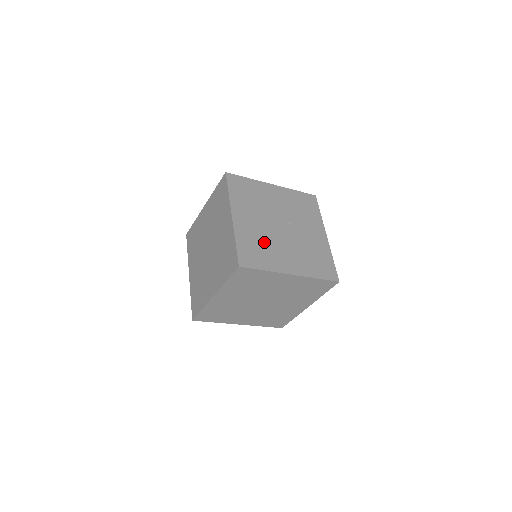
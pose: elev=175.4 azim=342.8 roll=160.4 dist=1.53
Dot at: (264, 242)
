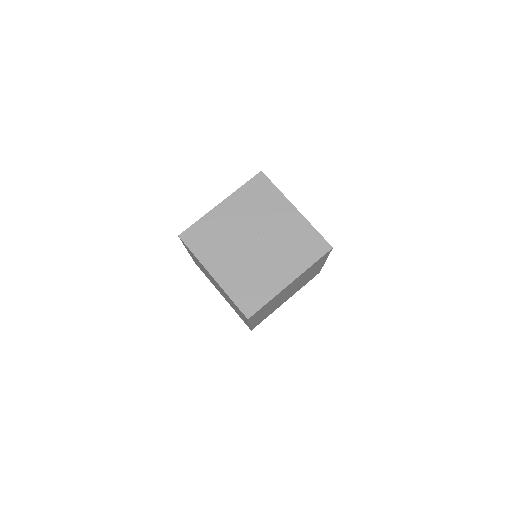
Dot at: (251, 275)
